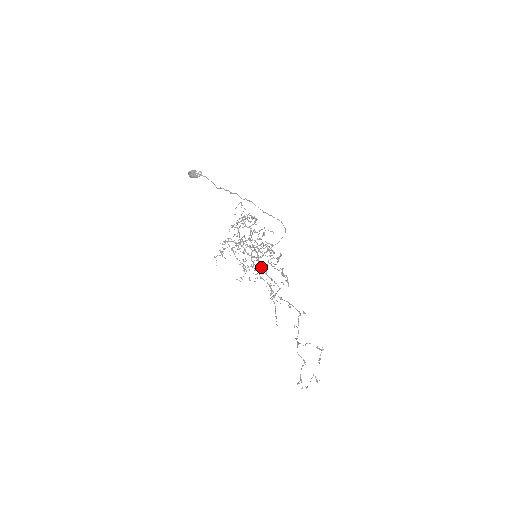
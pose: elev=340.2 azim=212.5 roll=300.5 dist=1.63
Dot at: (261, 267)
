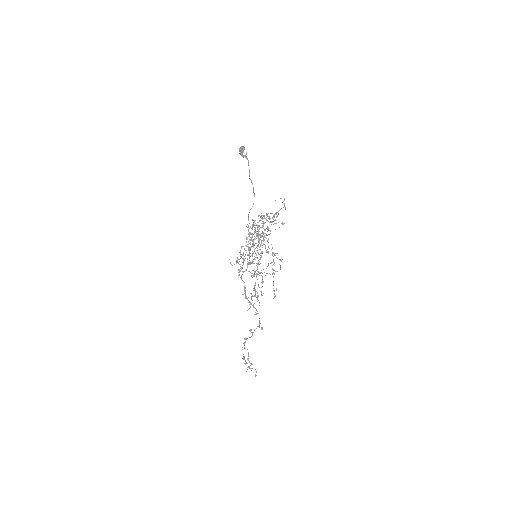
Dot at: (257, 267)
